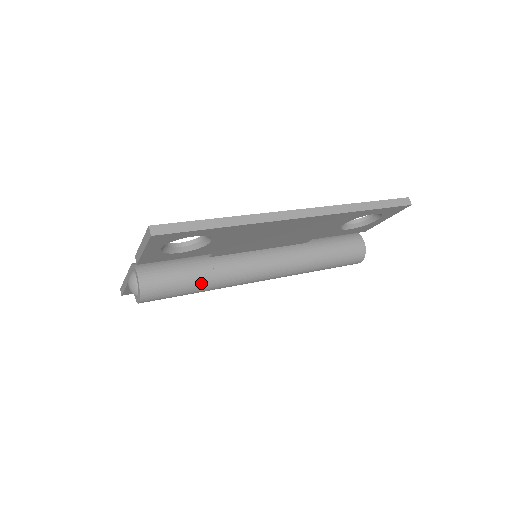
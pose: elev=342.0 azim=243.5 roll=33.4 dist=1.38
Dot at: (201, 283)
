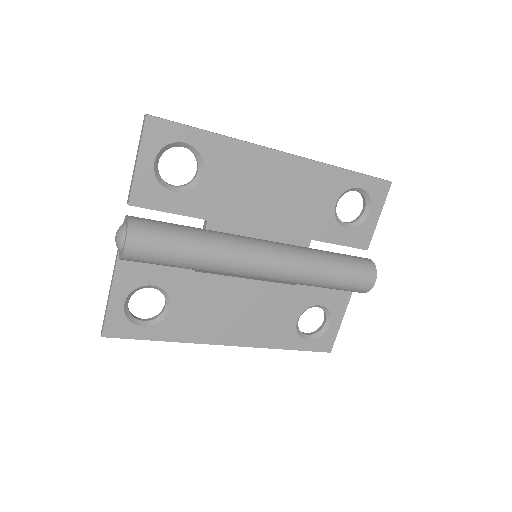
Dot at: (196, 238)
